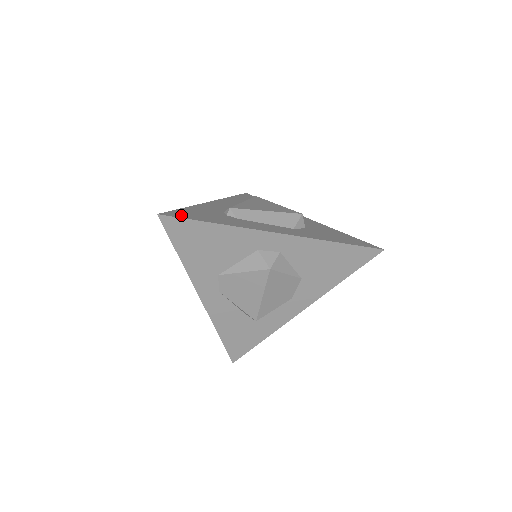
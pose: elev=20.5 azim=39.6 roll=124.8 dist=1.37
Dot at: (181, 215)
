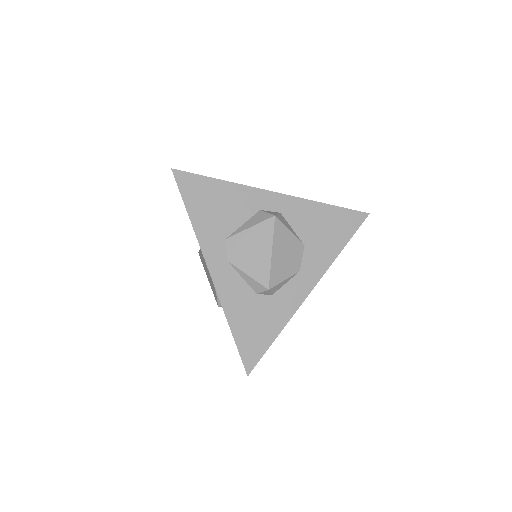
Dot at: occluded
